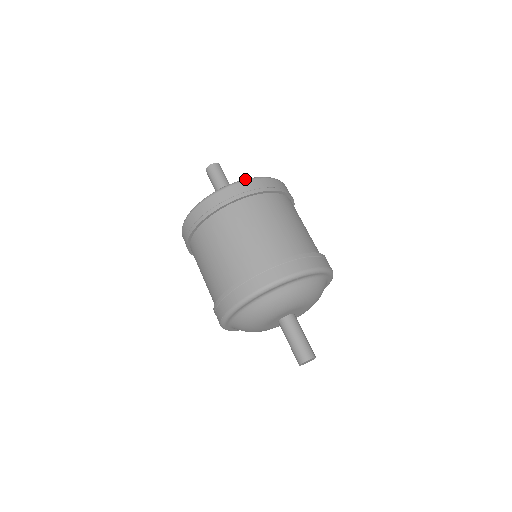
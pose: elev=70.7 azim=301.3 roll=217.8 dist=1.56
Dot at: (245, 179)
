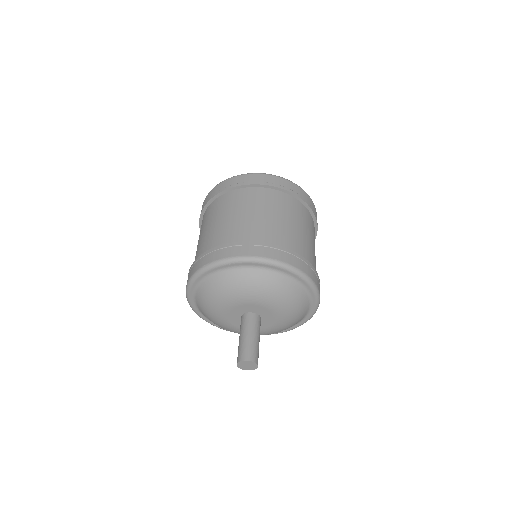
Dot at: (299, 186)
